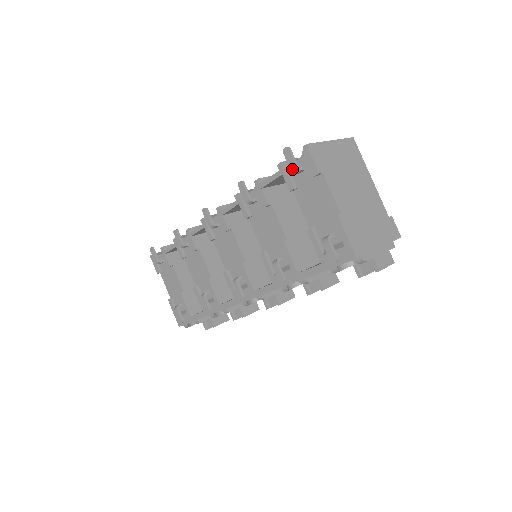
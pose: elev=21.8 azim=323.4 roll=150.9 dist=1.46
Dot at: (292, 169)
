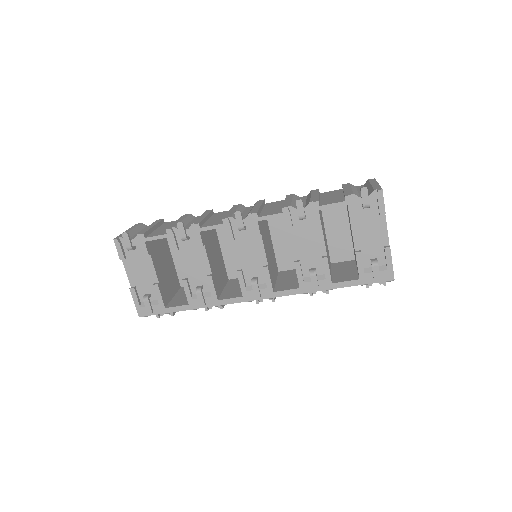
Dot at: (365, 205)
